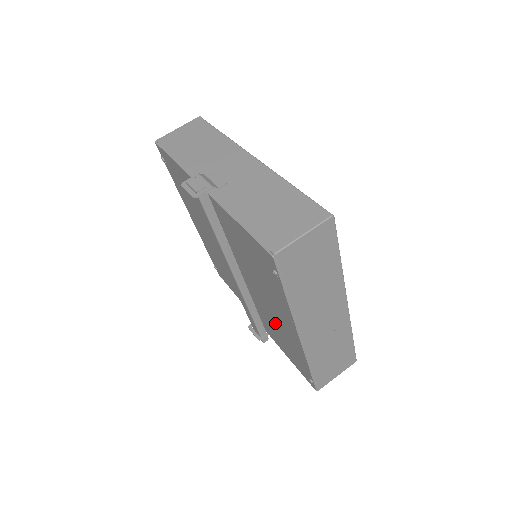
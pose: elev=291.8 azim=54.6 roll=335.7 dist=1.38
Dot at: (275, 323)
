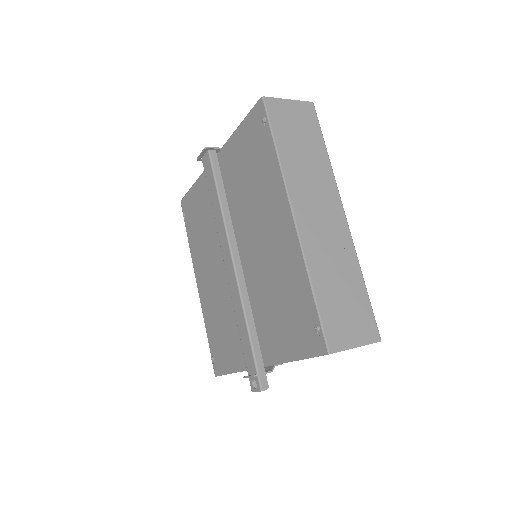
Dot at: (271, 277)
